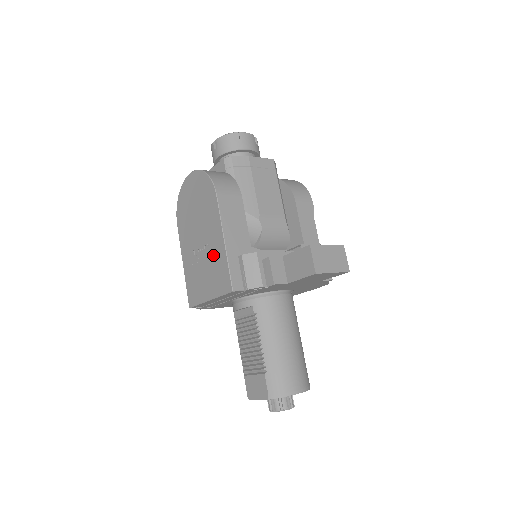
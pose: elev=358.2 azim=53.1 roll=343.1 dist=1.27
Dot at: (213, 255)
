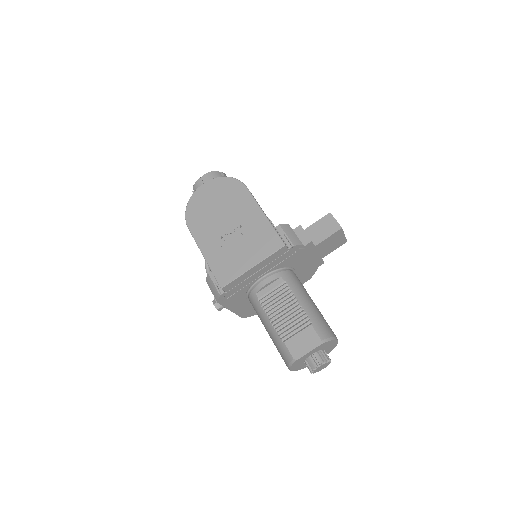
Dot at: (251, 229)
